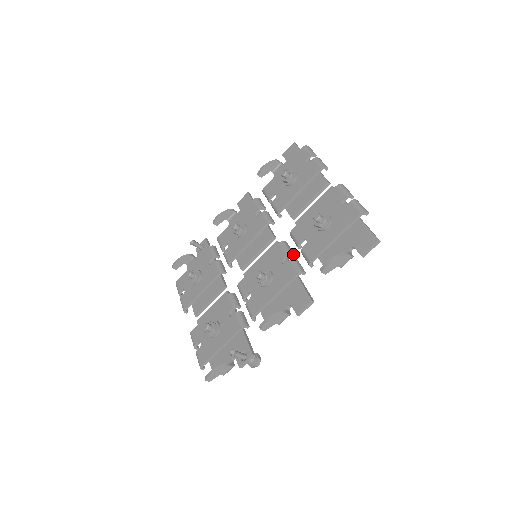
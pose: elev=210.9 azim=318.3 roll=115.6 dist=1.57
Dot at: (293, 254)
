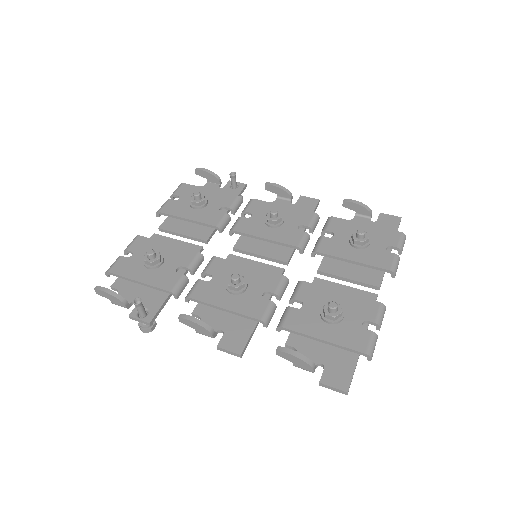
Dot at: (280, 299)
